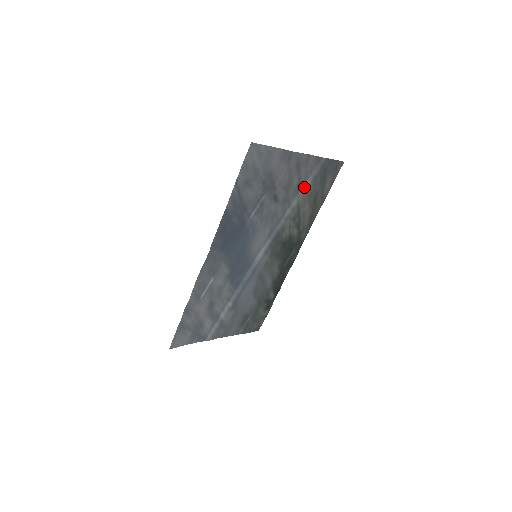
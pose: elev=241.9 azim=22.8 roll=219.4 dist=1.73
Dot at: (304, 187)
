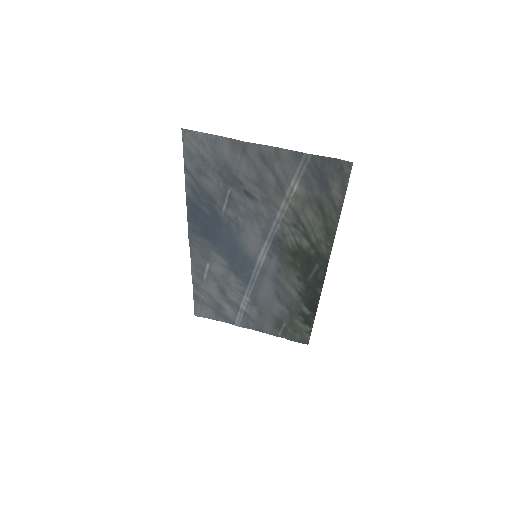
Dot at: (291, 188)
